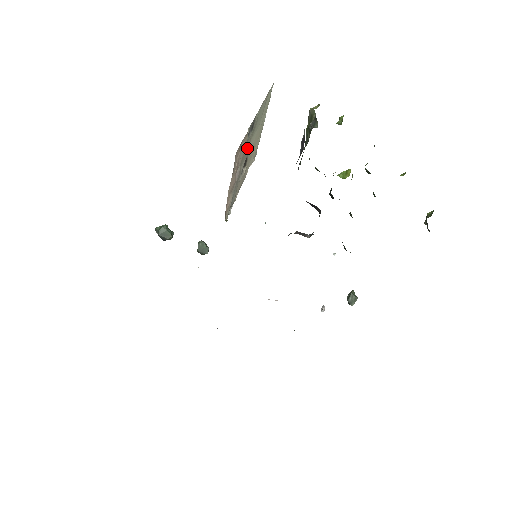
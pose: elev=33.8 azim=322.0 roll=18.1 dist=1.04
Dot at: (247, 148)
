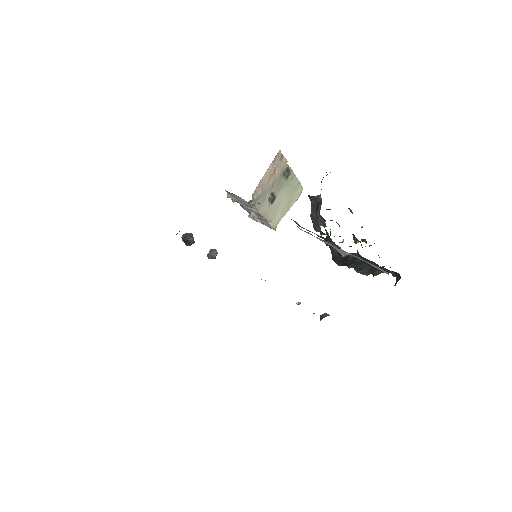
Dot at: (279, 185)
